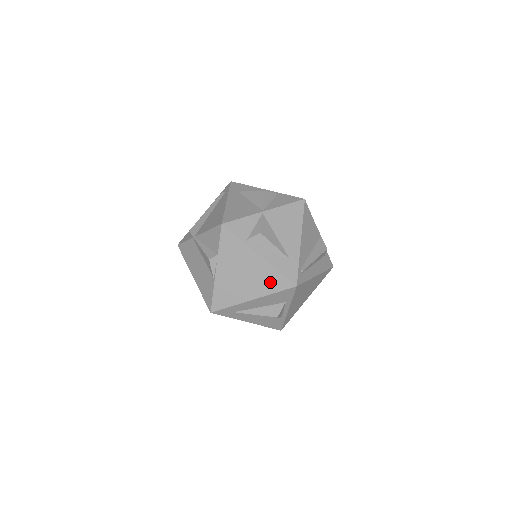
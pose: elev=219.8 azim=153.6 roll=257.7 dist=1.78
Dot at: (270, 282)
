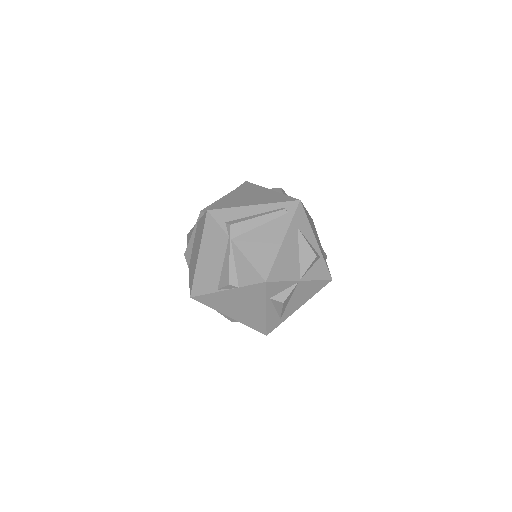
Dot at: (253, 322)
